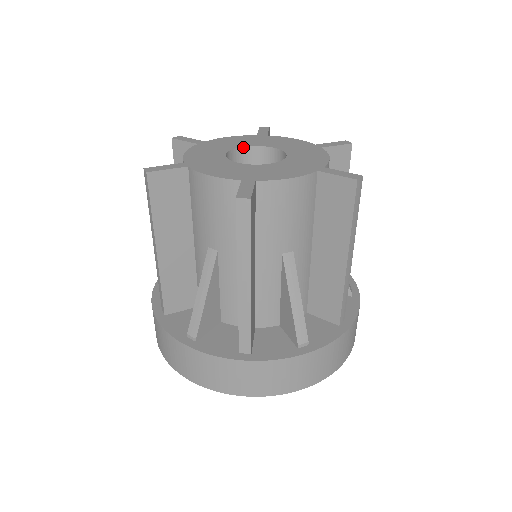
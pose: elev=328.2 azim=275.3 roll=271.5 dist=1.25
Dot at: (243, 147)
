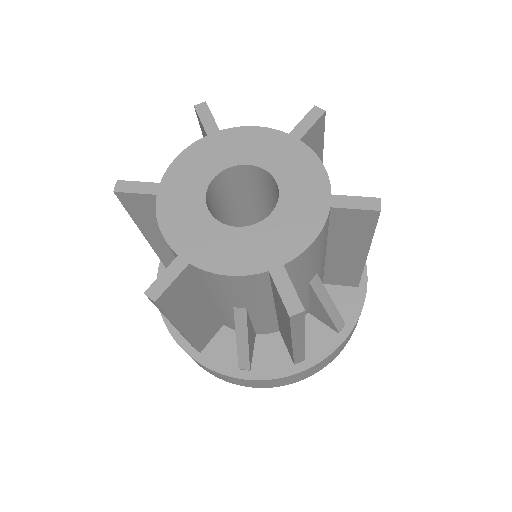
Dot at: (246, 164)
